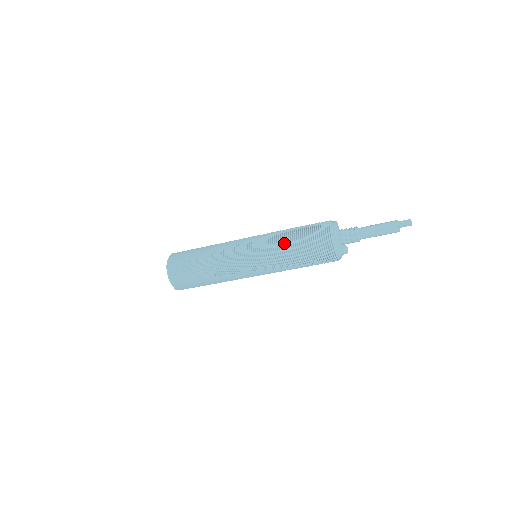
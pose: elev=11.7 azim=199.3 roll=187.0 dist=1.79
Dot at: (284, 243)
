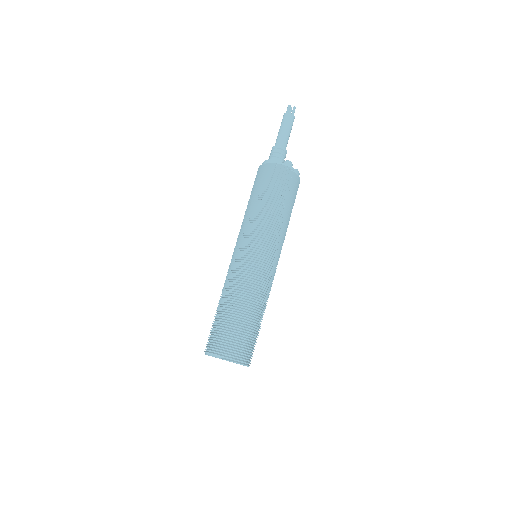
Dot at: occluded
